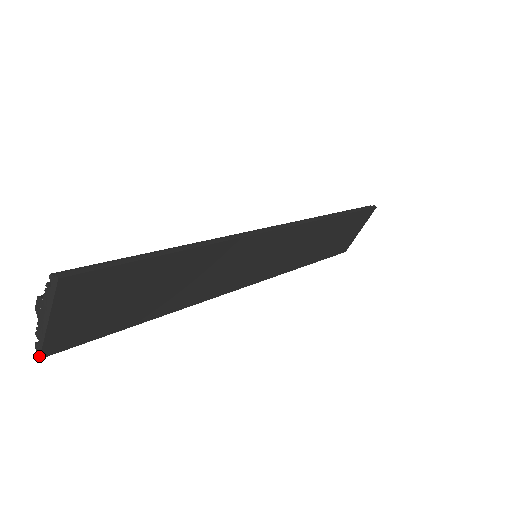
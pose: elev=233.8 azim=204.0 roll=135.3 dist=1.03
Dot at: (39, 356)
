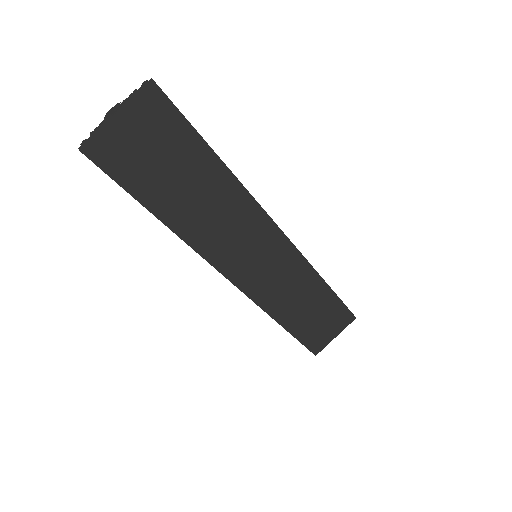
Dot at: (81, 148)
